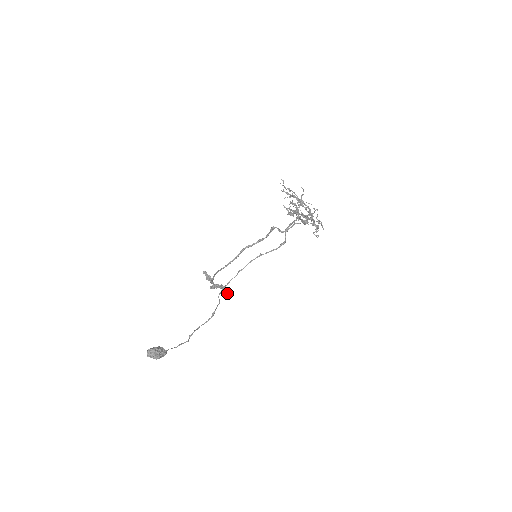
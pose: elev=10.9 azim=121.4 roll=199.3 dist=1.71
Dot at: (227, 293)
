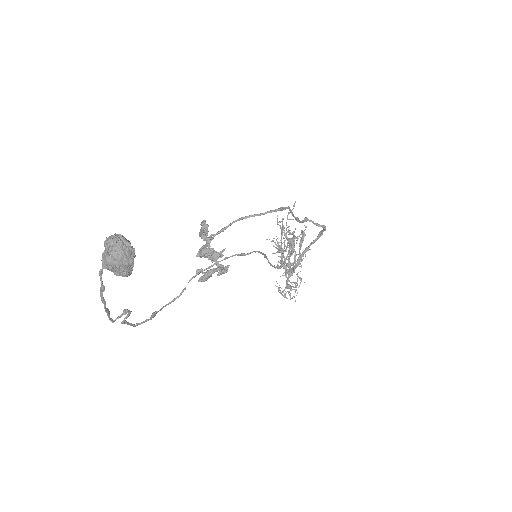
Dot at: (225, 267)
